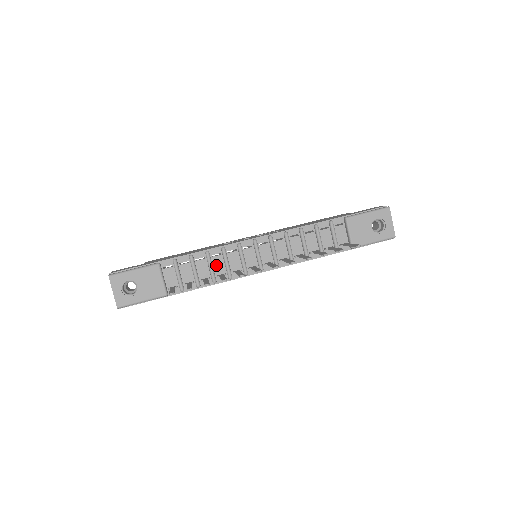
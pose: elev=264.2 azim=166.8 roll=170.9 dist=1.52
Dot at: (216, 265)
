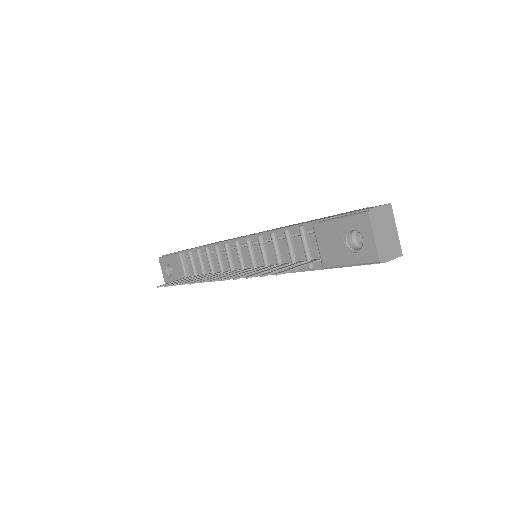
Dot at: (215, 262)
